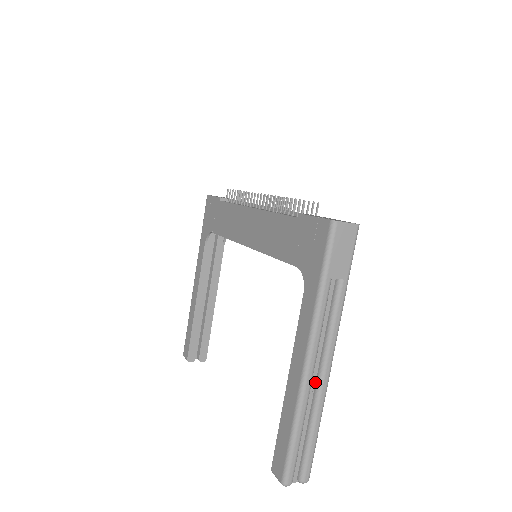
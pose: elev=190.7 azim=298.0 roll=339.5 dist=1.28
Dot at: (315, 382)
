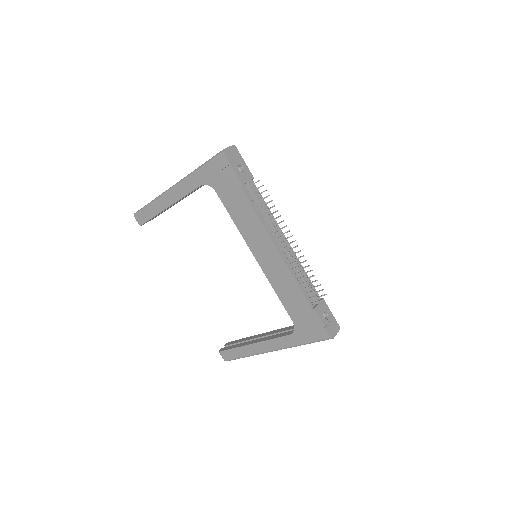
Dot at: occluded
